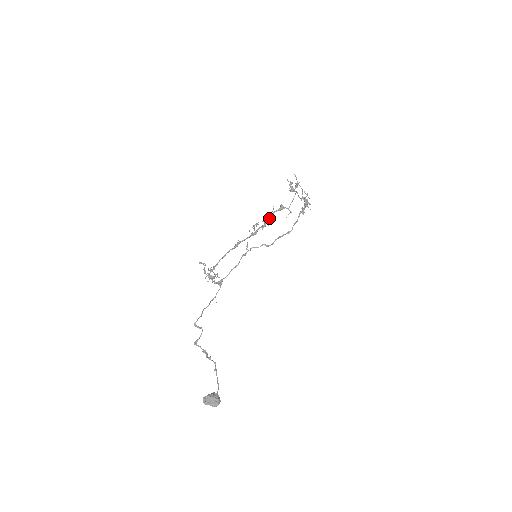
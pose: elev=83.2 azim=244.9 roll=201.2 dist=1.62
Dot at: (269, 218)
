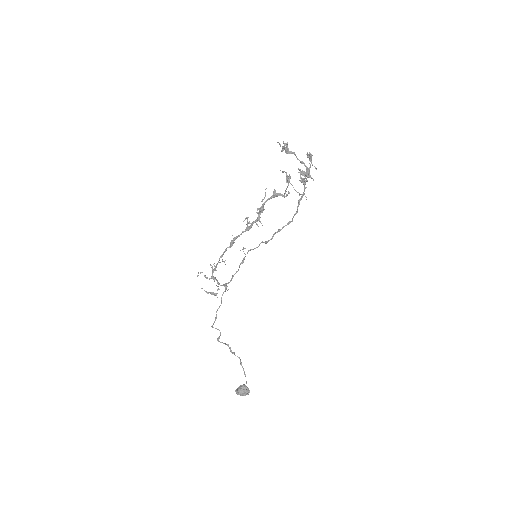
Dot at: (262, 209)
